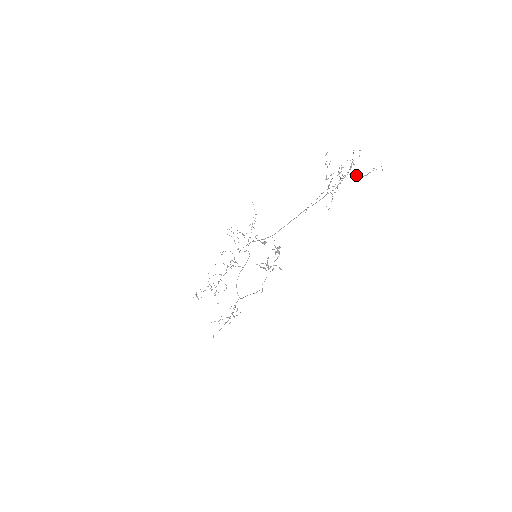
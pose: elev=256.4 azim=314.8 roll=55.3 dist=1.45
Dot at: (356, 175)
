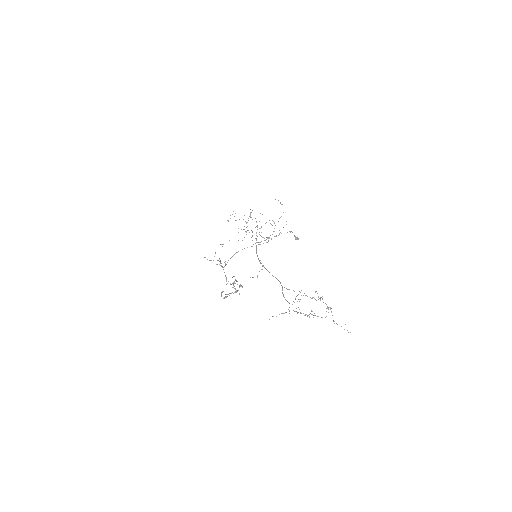
Dot at: occluded
